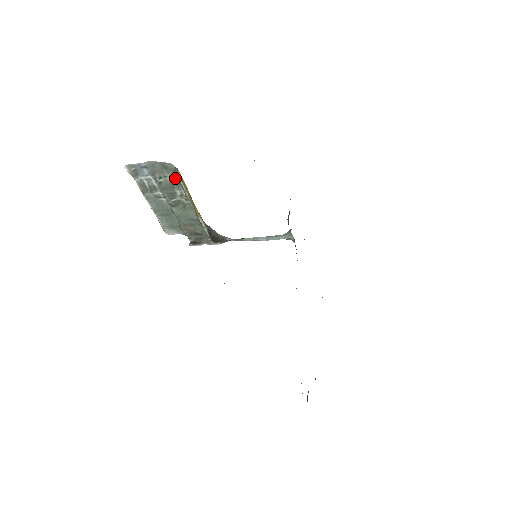
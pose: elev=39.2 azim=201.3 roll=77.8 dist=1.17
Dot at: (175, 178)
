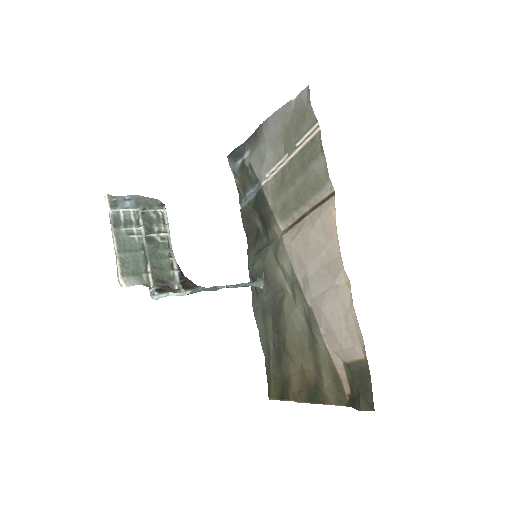
Dot at: (157, 214)
